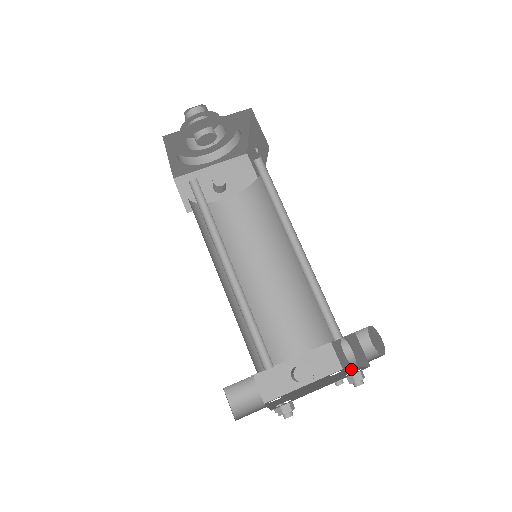
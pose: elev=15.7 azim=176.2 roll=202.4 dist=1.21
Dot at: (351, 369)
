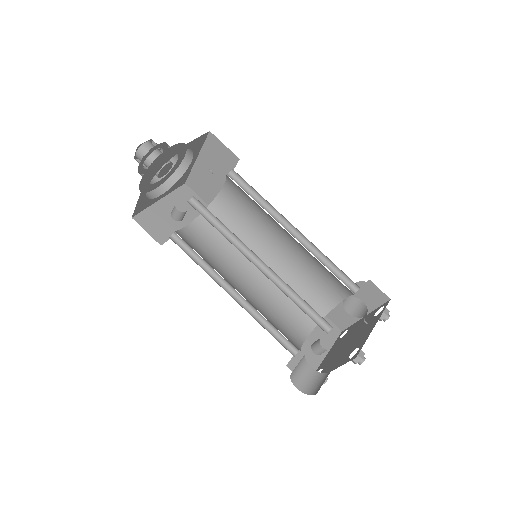
Dot at: (363, 319)
